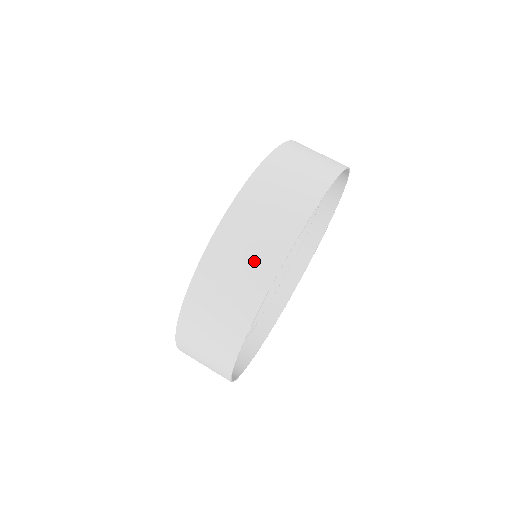
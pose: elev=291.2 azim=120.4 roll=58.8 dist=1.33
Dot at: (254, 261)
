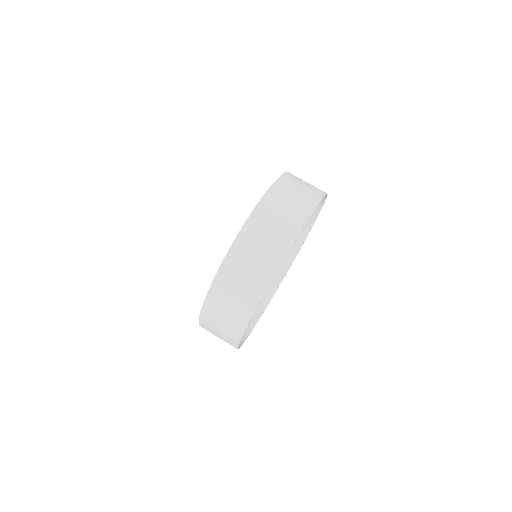
Dot at: (280, 230)
